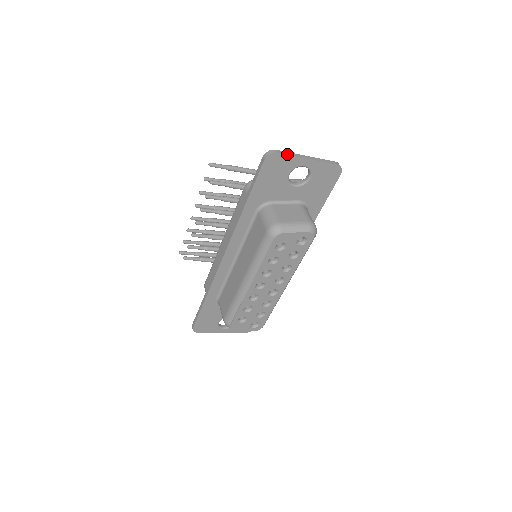
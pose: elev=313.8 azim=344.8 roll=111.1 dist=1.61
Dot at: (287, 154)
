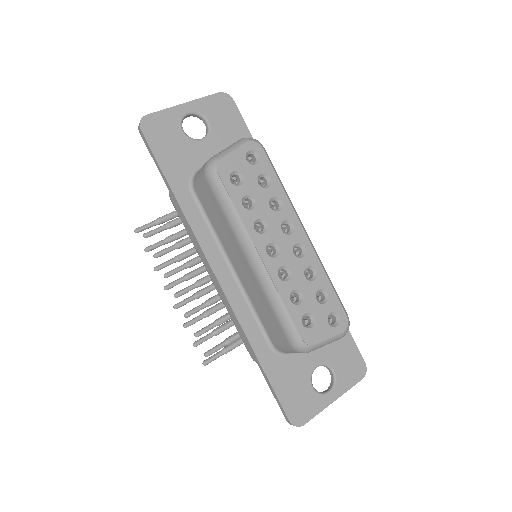
Dot at: (158, 111)
